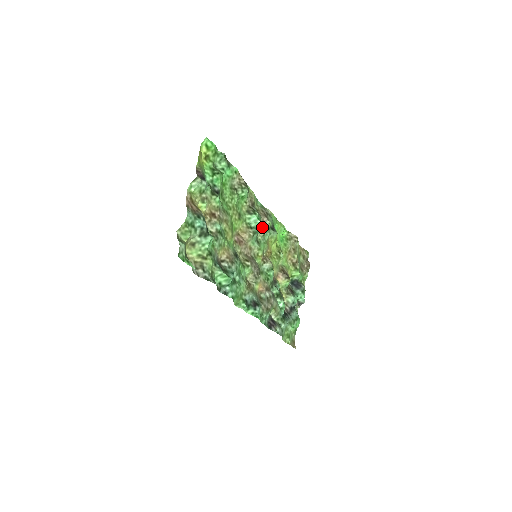
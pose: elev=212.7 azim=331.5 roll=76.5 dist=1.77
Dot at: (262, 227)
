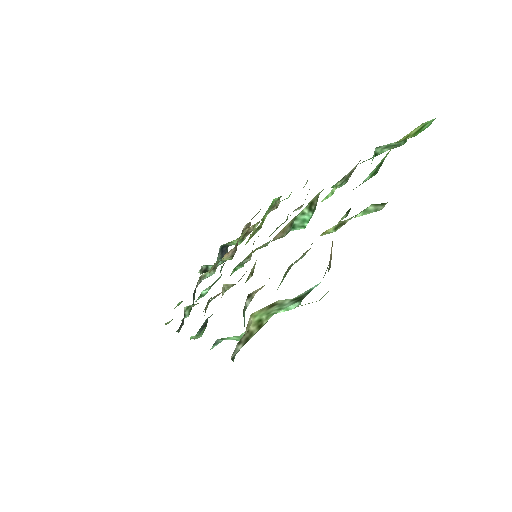
Dot at: occluded
